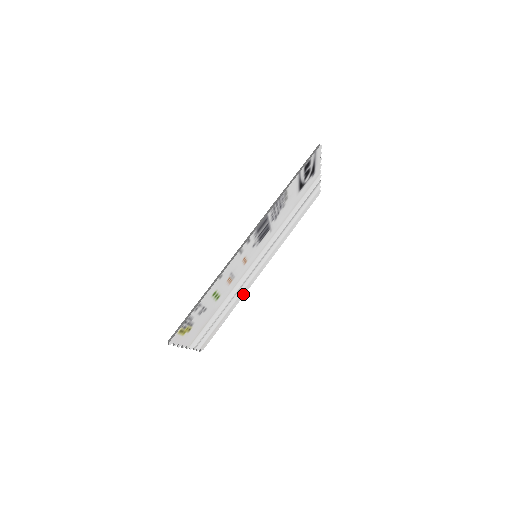
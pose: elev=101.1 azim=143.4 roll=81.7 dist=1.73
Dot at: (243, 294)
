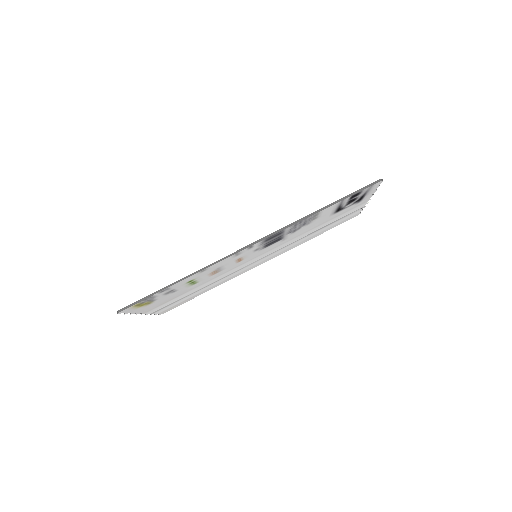
Dot at: (228, 280)
